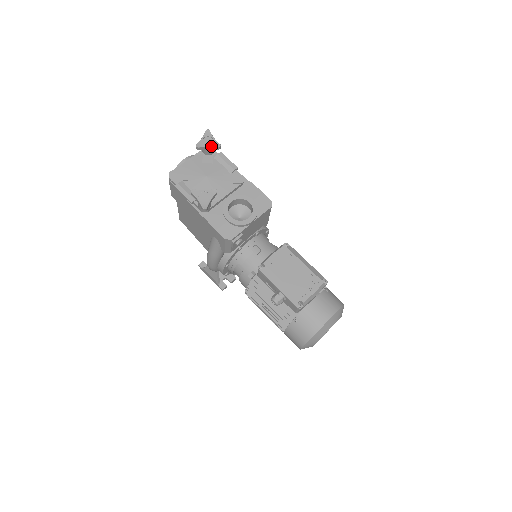
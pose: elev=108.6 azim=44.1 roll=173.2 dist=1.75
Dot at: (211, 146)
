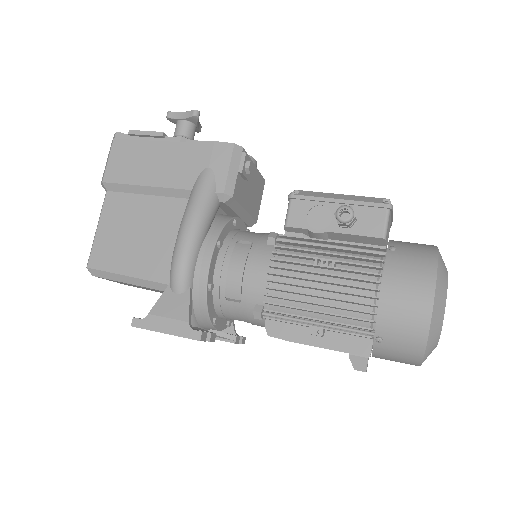
Dot at: occluded
